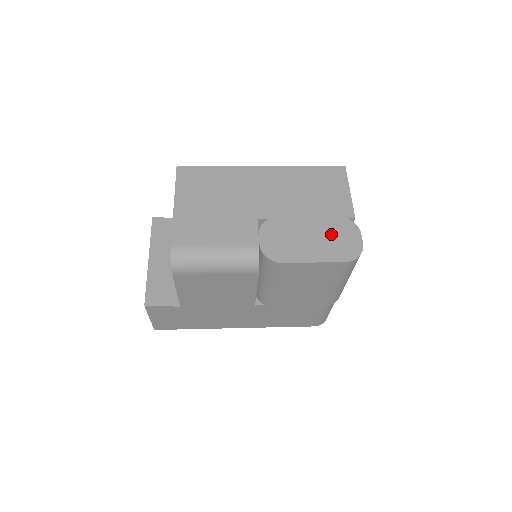
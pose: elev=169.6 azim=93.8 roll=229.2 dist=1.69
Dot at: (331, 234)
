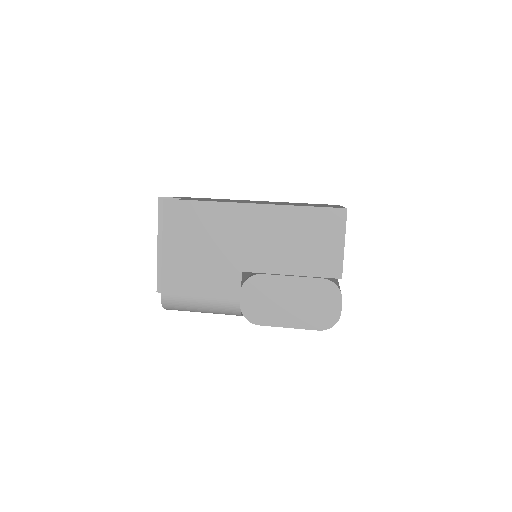
Dot at: (311, 299)
